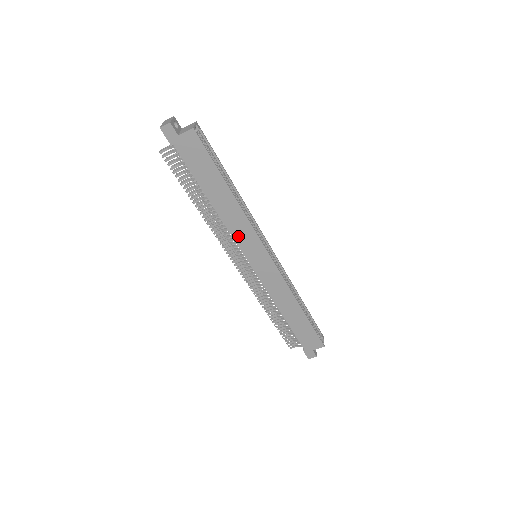
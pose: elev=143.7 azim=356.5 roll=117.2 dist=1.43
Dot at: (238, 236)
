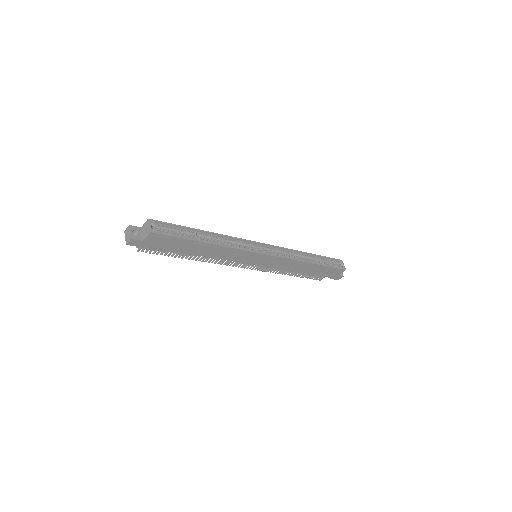
Dot at: (234, 258)
